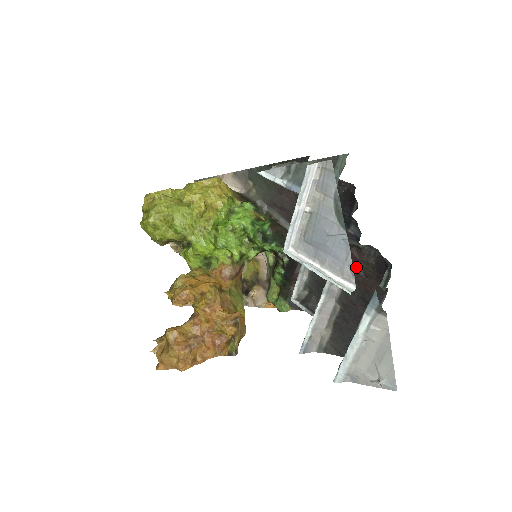
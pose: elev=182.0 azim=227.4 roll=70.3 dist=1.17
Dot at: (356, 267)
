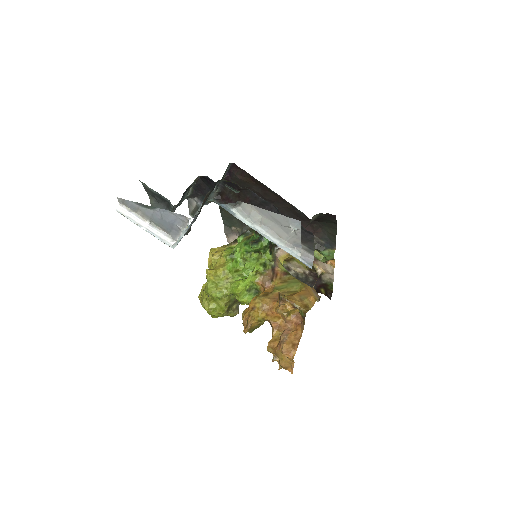
Dot at: (233, 200)
